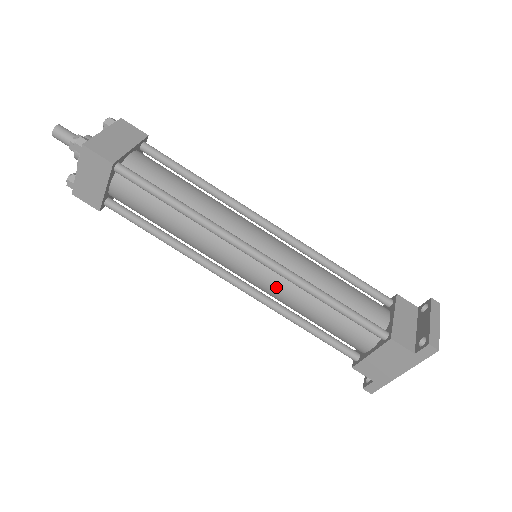
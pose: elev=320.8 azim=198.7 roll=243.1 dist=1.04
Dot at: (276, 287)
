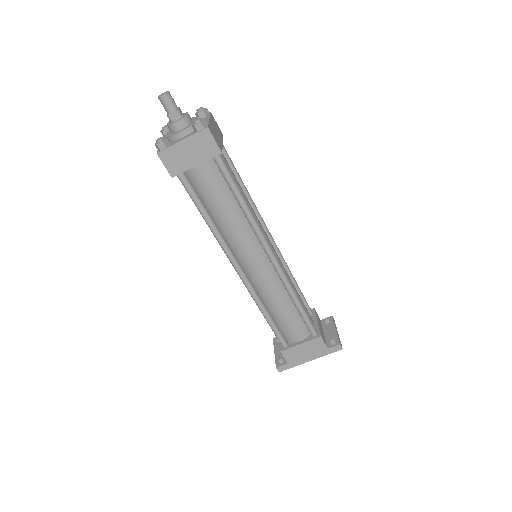
Dot at: (269, 283)
